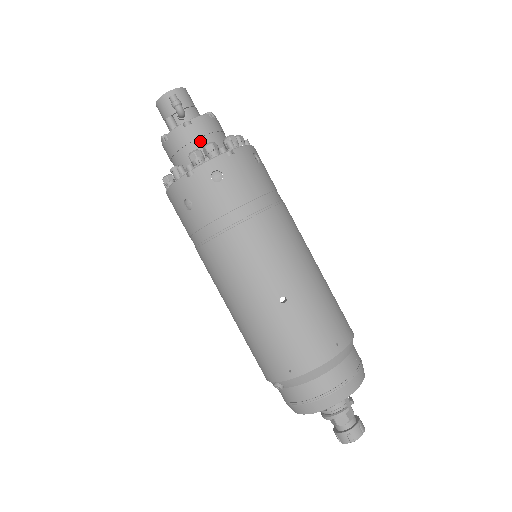
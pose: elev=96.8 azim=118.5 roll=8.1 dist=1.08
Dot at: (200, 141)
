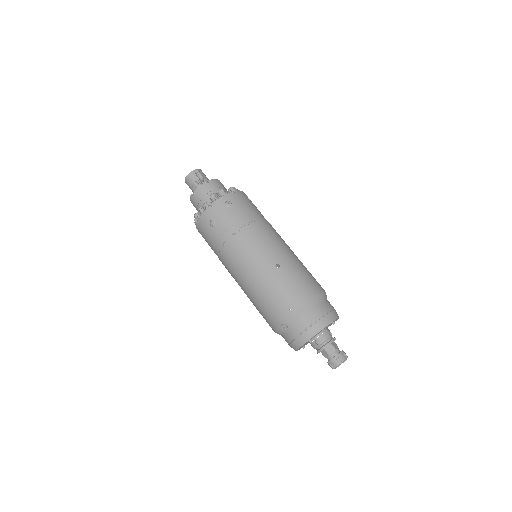
Dot at: (215, 191)
